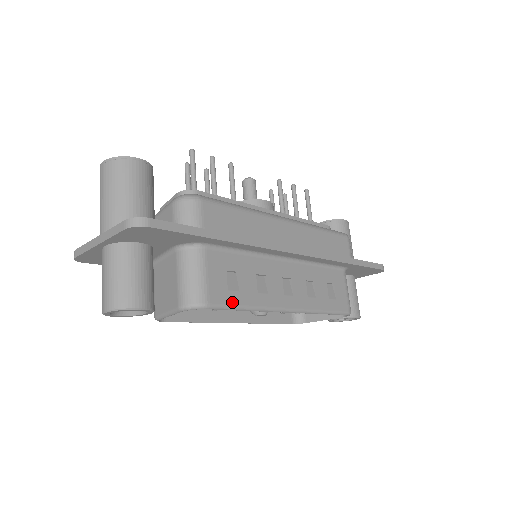
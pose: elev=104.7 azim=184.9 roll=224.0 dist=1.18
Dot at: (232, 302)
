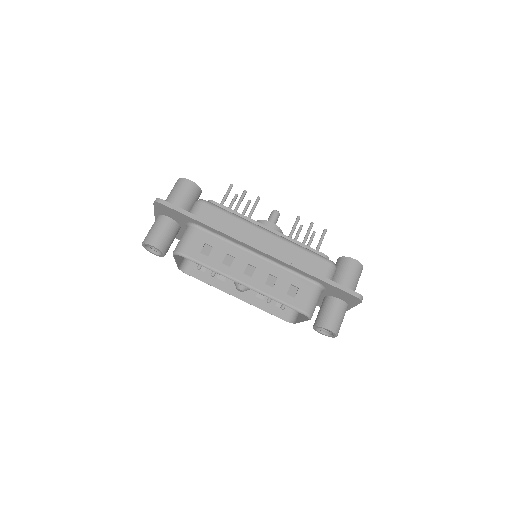
Dot at: (200, 260)
